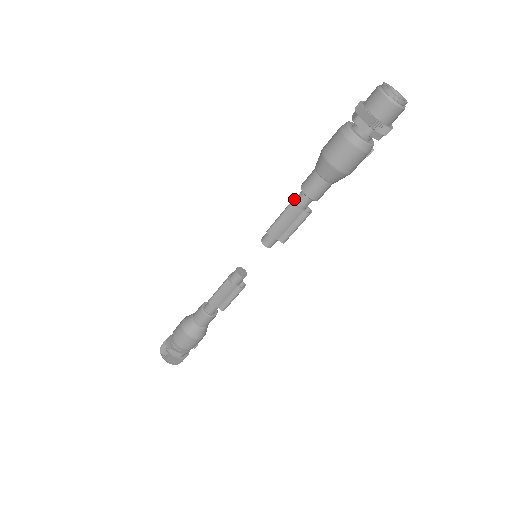
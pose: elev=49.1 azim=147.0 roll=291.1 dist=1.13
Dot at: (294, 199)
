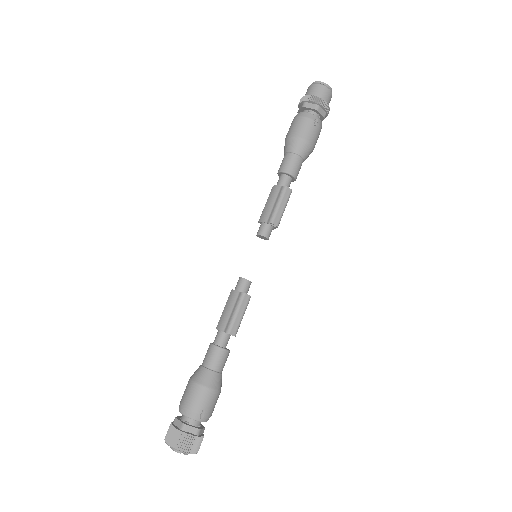
Dot at: occluded
